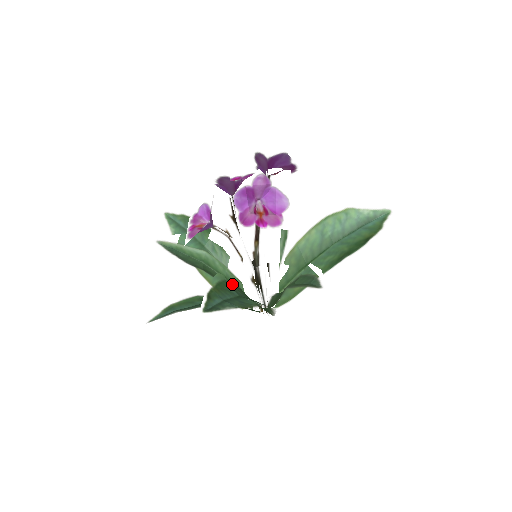
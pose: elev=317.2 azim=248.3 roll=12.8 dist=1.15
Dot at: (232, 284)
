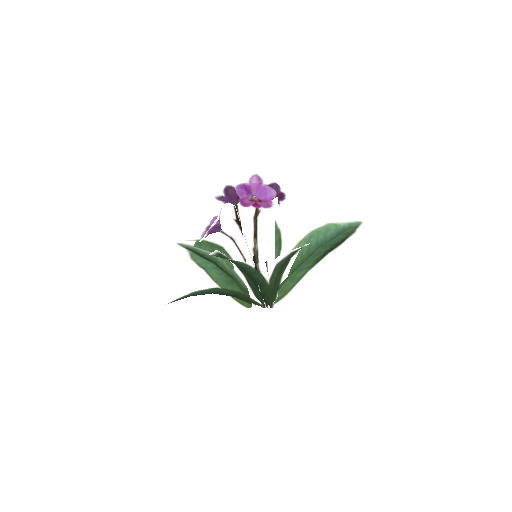
Dot at: (236, 266)
